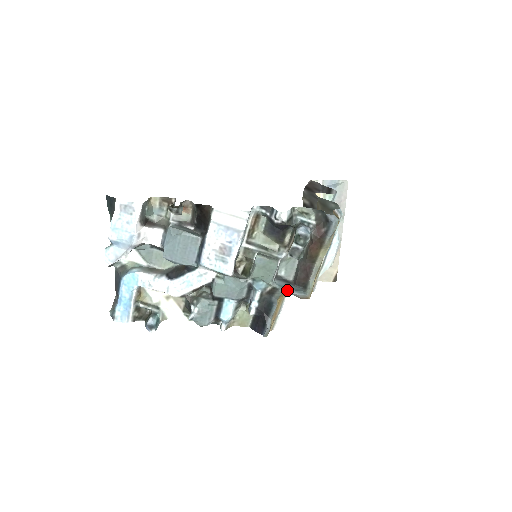
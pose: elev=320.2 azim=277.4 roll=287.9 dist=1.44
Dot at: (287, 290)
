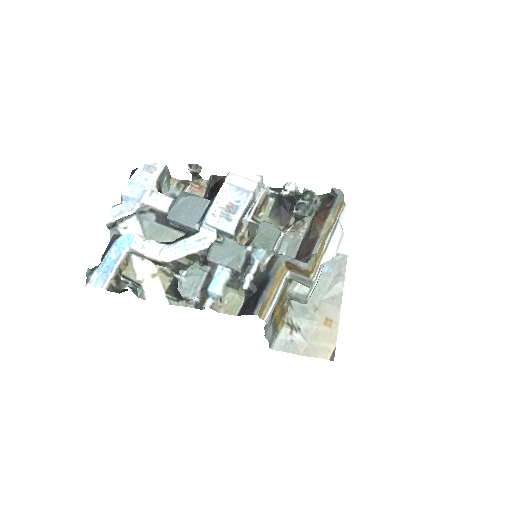
Dot at: (287, 257)
